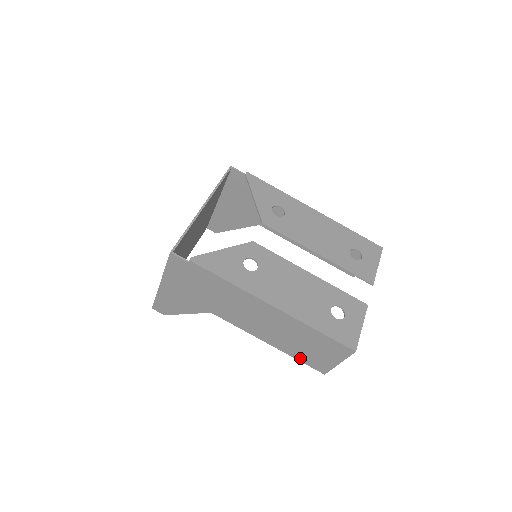
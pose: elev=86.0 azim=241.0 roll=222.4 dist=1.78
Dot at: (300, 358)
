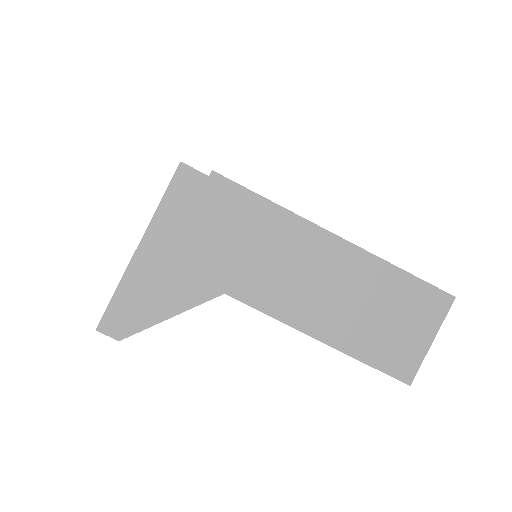
Dot at: (371, 357)
